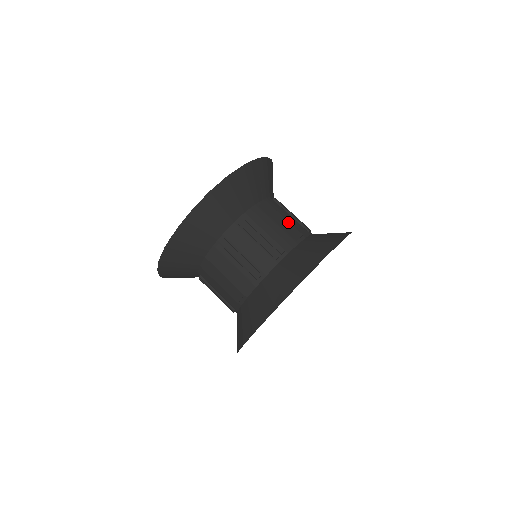
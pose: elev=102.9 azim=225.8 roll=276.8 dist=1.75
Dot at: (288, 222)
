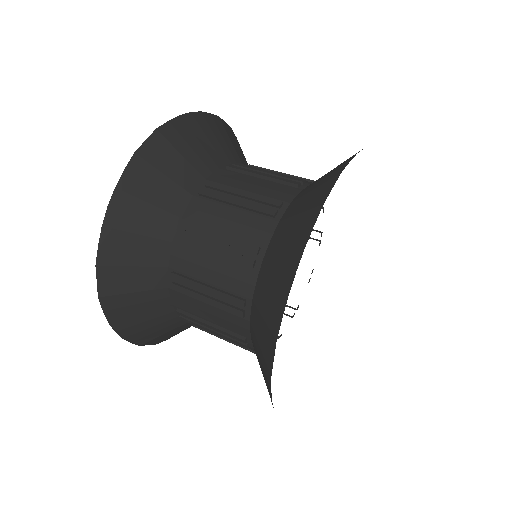
Dot at: occluded
